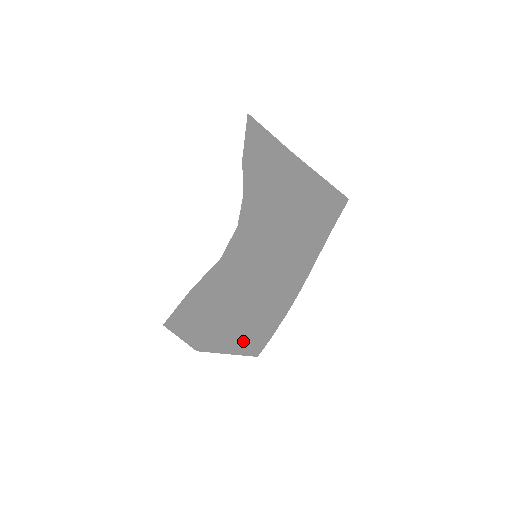
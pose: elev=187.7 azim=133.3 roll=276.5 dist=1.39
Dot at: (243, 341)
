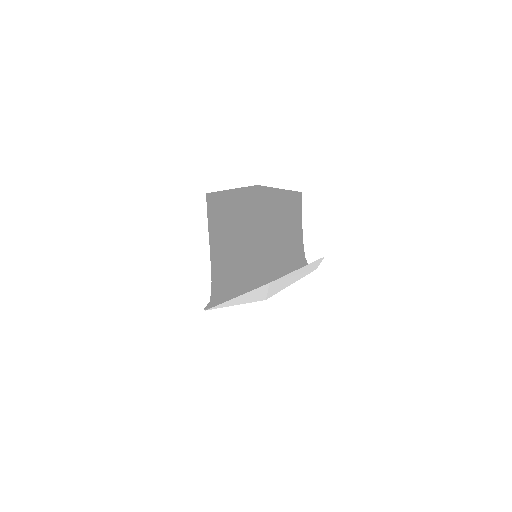
Dot at: (299, 275)
